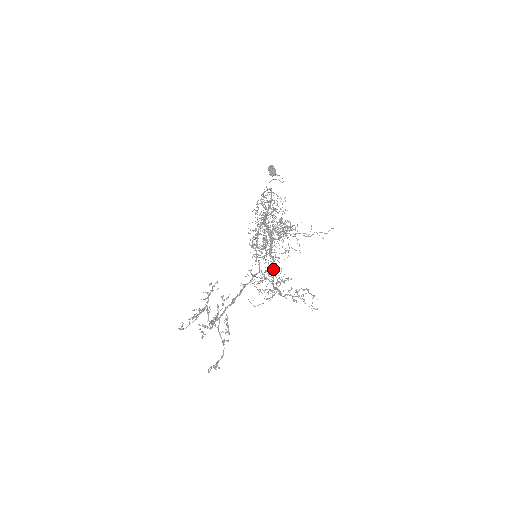
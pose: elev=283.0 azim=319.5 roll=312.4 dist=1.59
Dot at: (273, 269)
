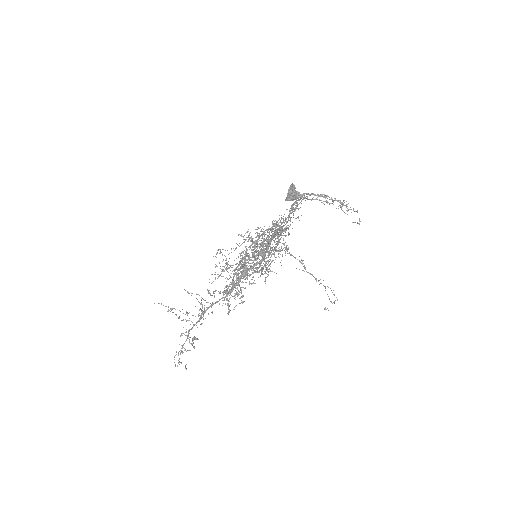
Dot at: occluded
